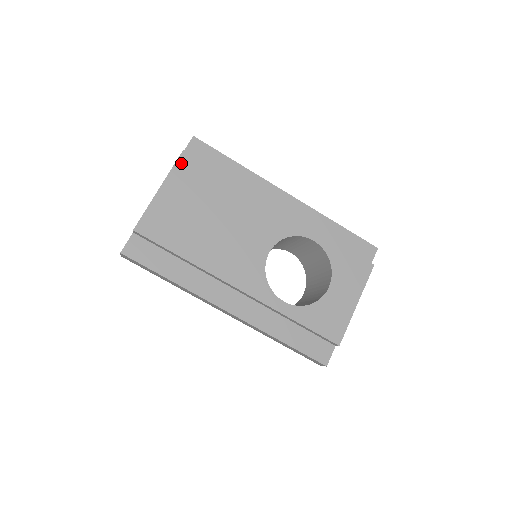
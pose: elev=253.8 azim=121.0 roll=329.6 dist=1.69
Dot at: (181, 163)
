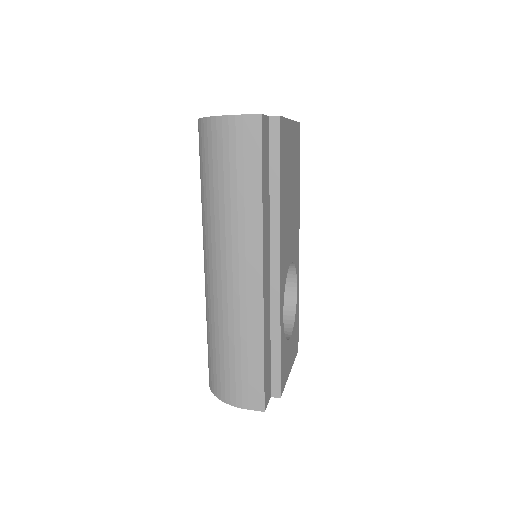
Dot at: (298, 128)
